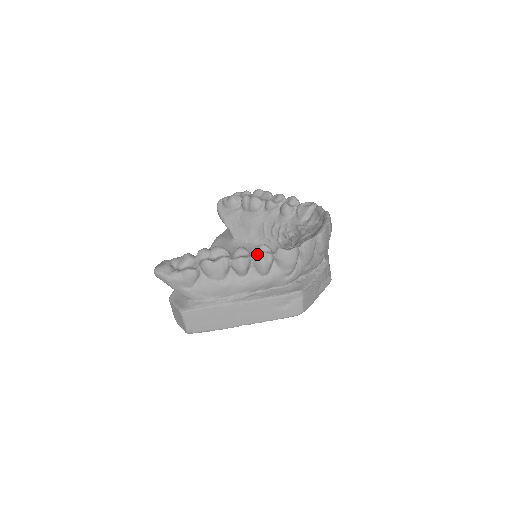
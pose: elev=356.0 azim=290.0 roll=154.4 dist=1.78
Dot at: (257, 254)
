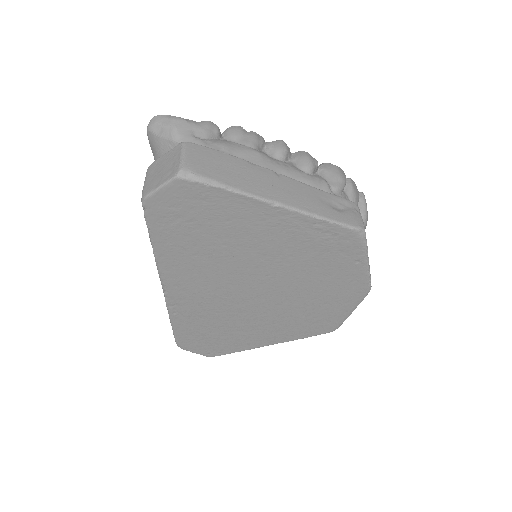
Dot at: (300, 151)
